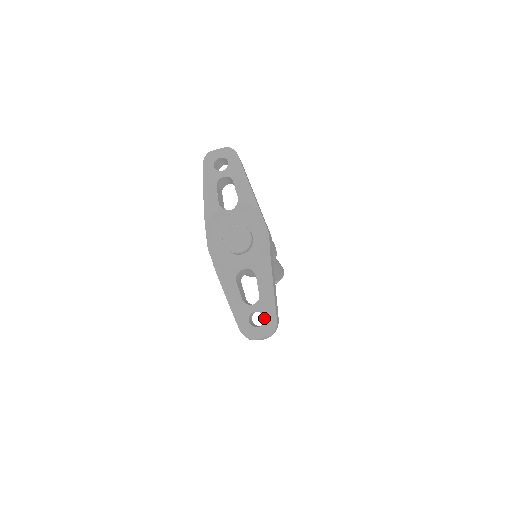
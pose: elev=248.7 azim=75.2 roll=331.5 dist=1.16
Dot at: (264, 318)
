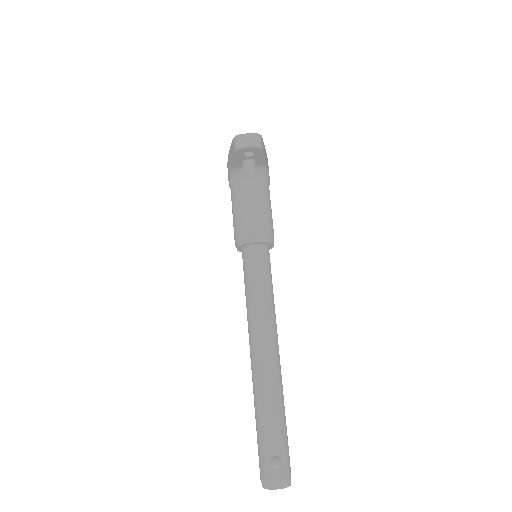
Dot at: occluded
